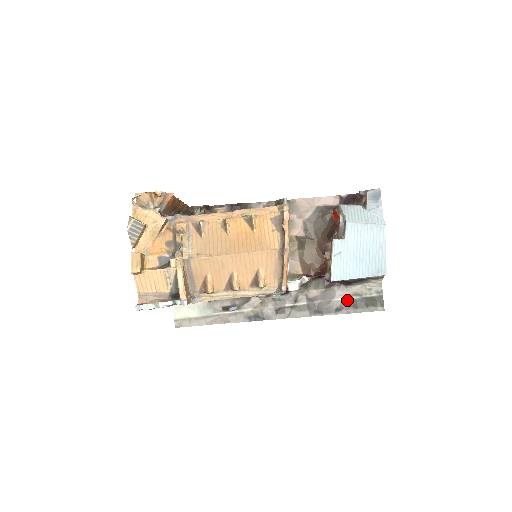
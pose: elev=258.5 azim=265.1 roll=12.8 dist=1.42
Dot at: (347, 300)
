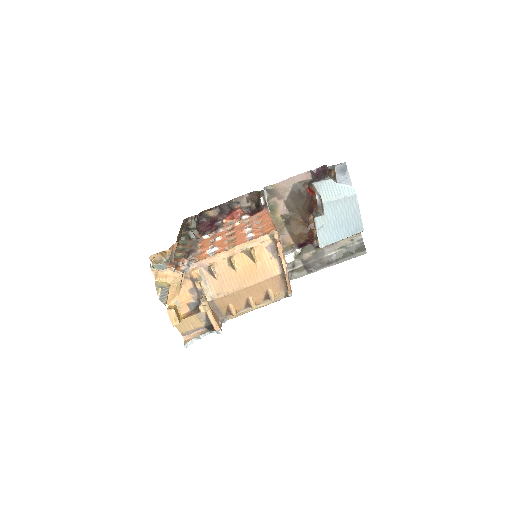
Dot at: (335, 253)
